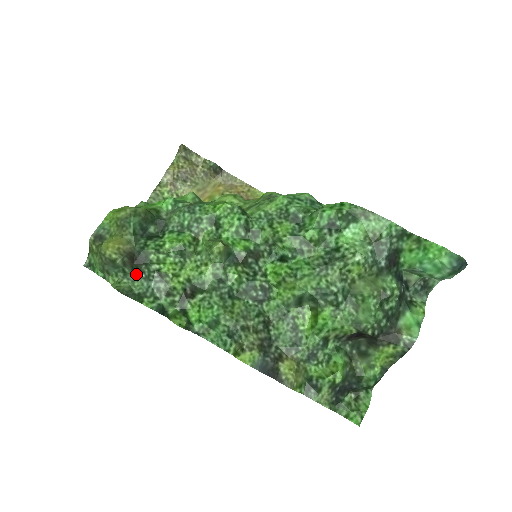
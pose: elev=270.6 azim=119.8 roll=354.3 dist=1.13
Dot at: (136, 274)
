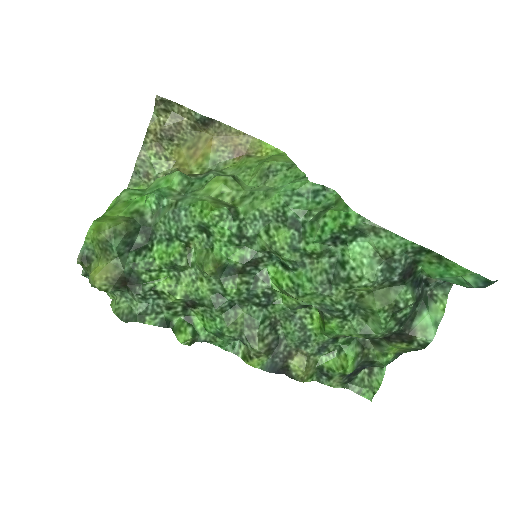
Dot at: (132, 295)
